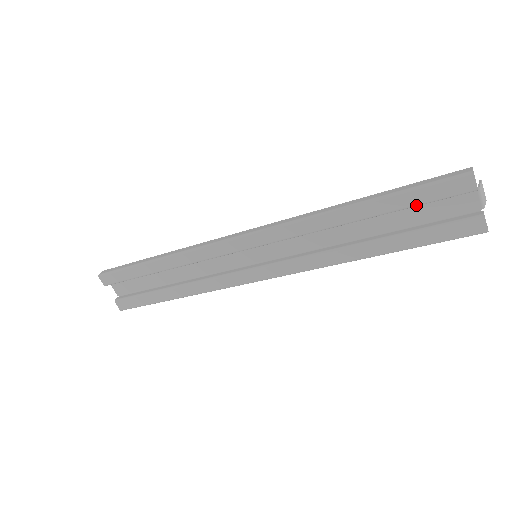
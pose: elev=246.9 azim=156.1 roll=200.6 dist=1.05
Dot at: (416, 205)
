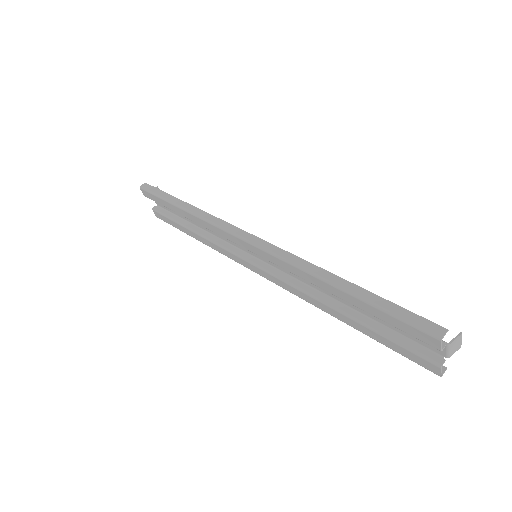
Dot at: (386, 322)
